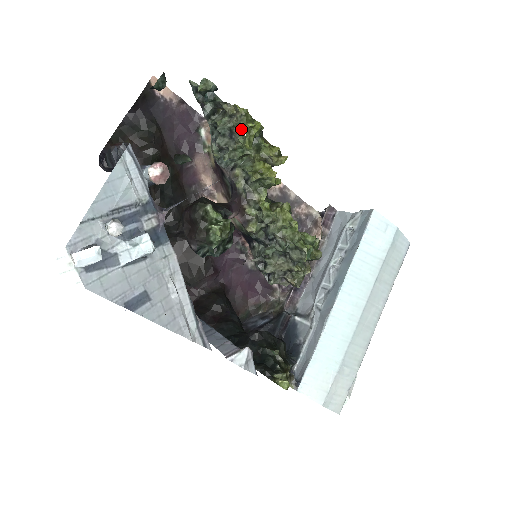
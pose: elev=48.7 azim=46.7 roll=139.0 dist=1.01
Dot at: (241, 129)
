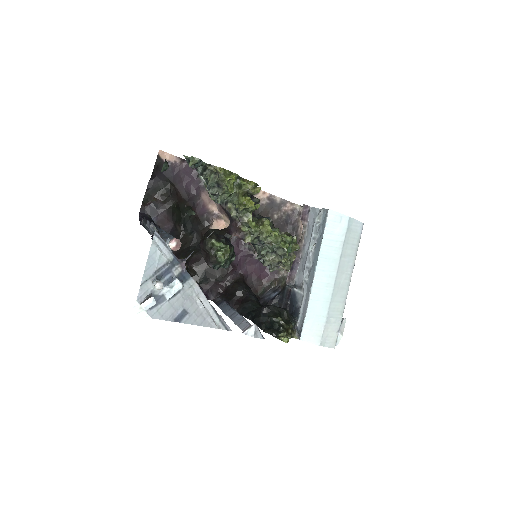
Dot at: (223, 182)
